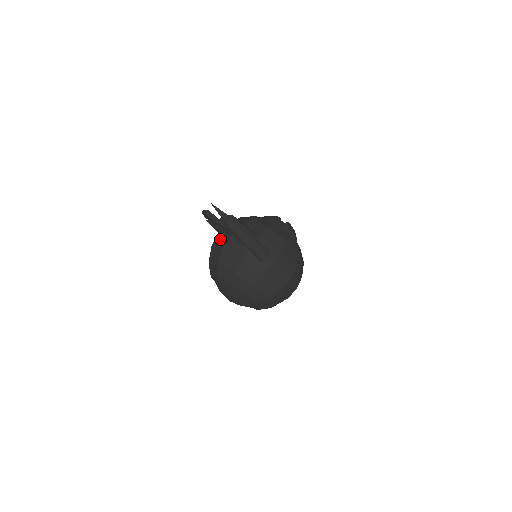
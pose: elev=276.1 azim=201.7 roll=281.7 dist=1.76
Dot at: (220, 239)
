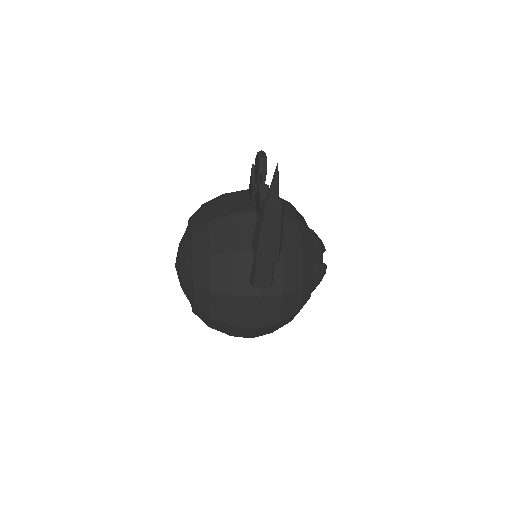
Dot at: (242, 199)
